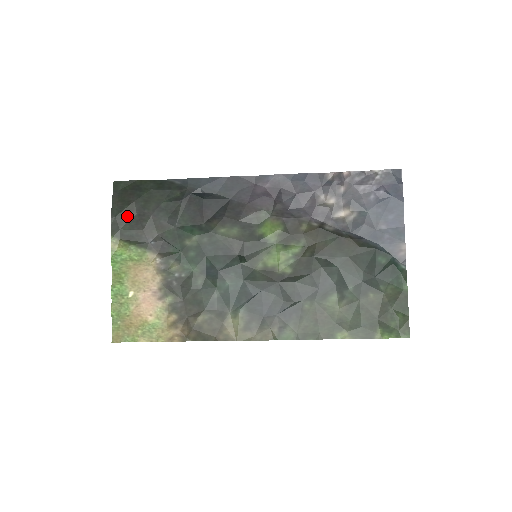
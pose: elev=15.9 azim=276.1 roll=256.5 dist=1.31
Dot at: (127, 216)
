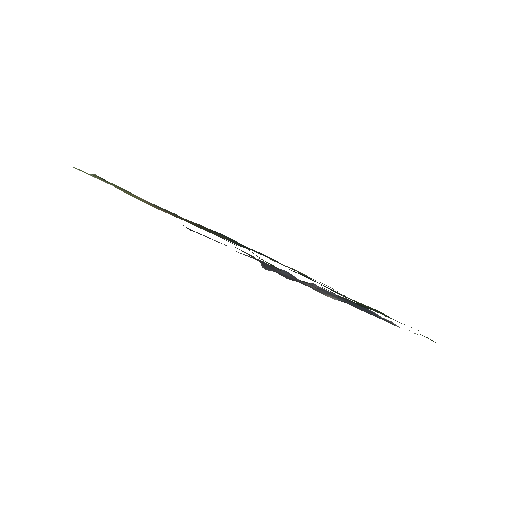
Dot at: occluded
